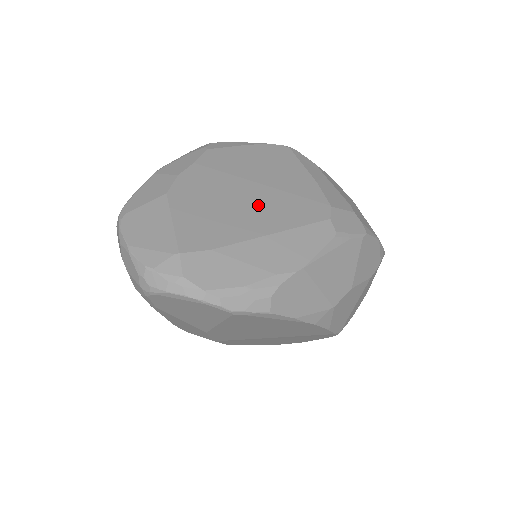
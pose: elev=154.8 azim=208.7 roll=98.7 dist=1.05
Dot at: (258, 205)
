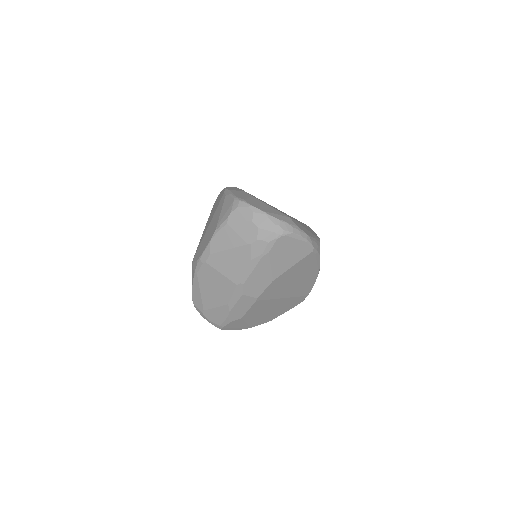
Dot at: occluded
